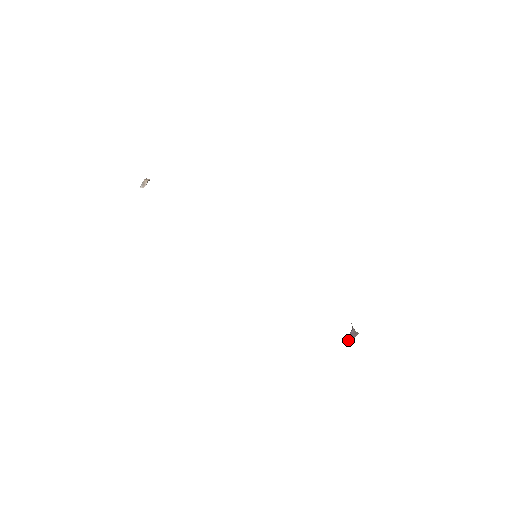
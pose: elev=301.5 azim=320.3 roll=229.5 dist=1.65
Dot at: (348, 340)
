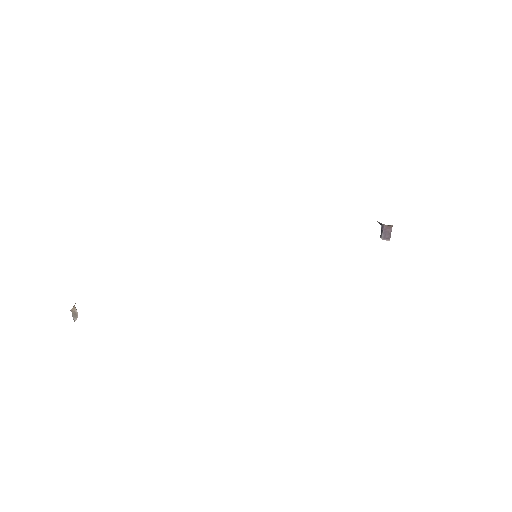
Dot at: (386, 238)
